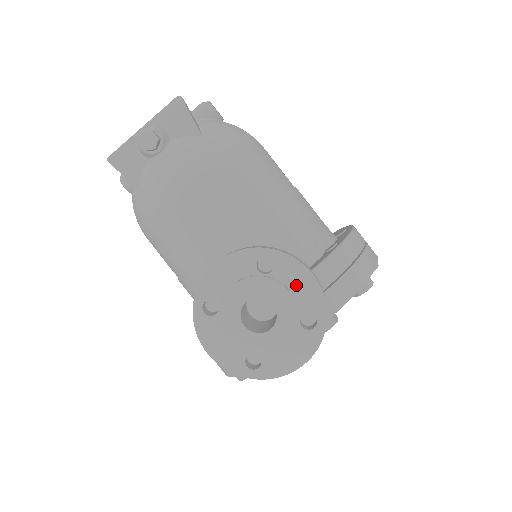
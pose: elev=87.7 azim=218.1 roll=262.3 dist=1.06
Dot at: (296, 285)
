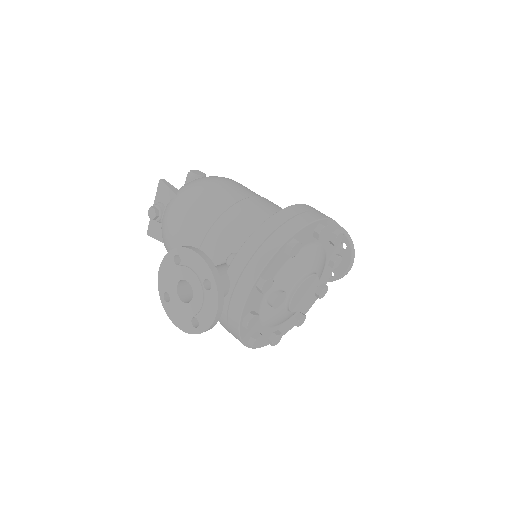
Dot at: (193, 264)
